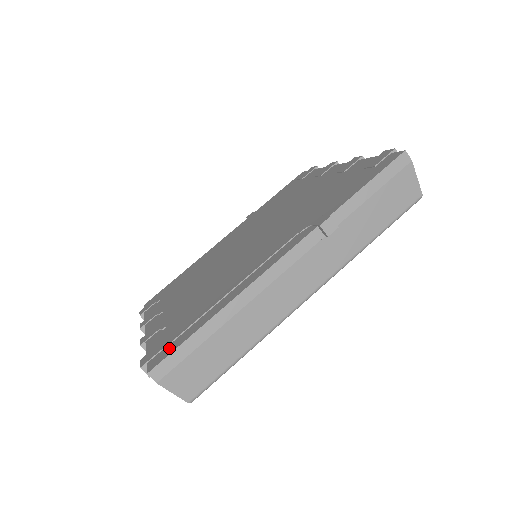
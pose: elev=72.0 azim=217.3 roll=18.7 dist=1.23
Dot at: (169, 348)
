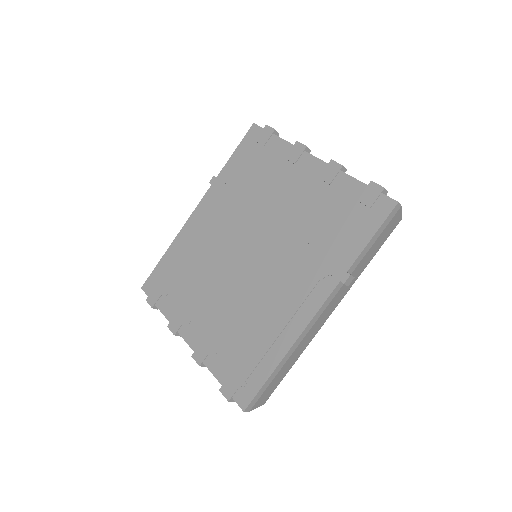
Dot at: (249, 388)
